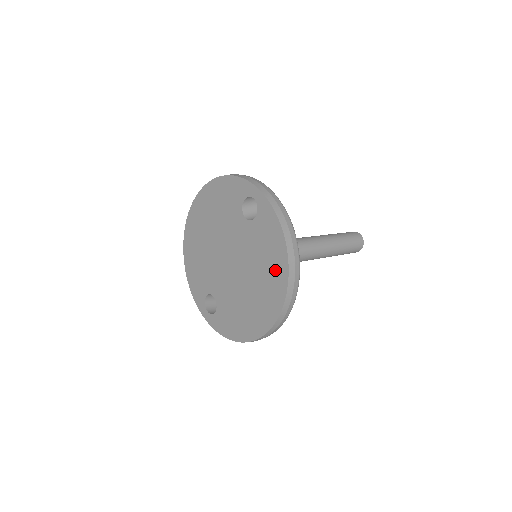
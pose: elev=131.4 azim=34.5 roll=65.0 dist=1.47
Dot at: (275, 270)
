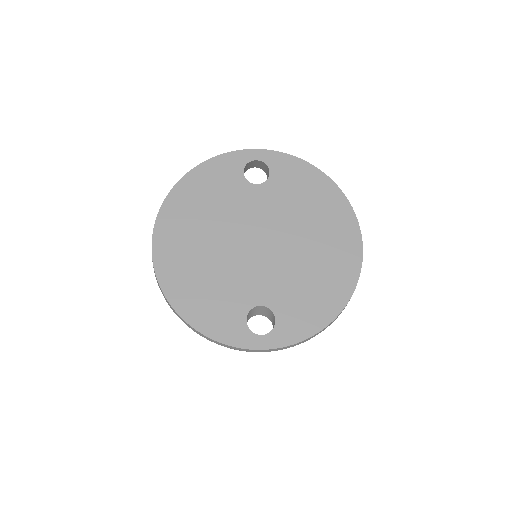
Dot at: (327, 202)
